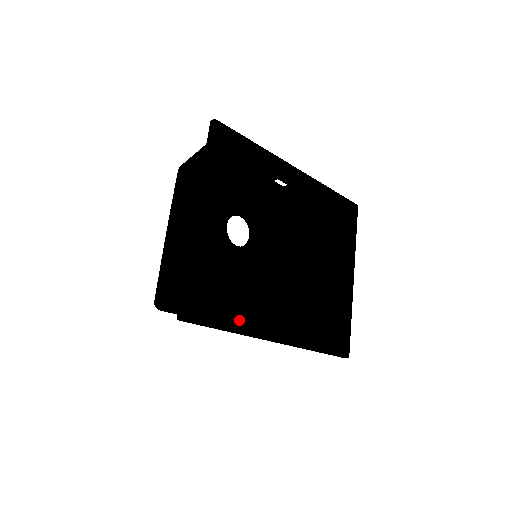
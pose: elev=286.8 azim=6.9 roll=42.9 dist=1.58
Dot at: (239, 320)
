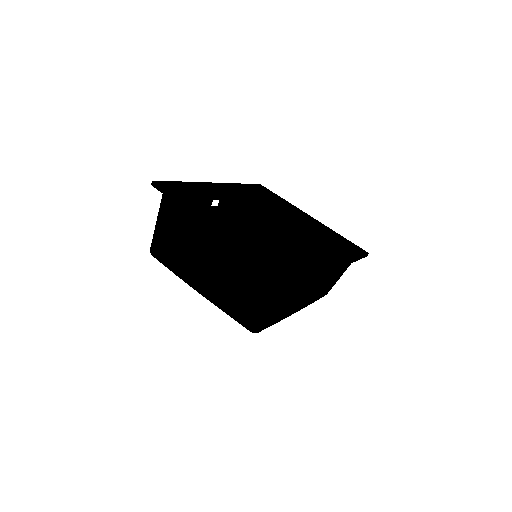
Dot at: (313, 268)
